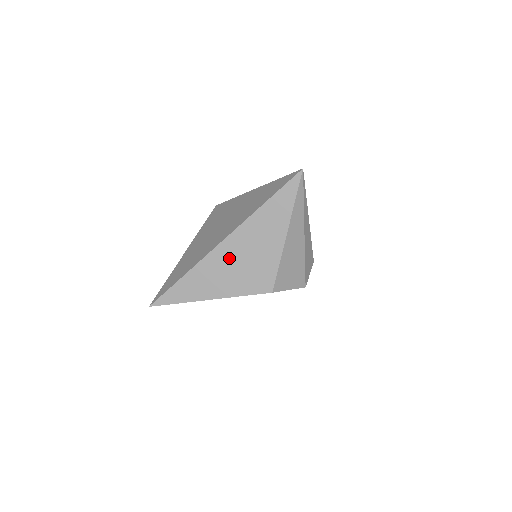
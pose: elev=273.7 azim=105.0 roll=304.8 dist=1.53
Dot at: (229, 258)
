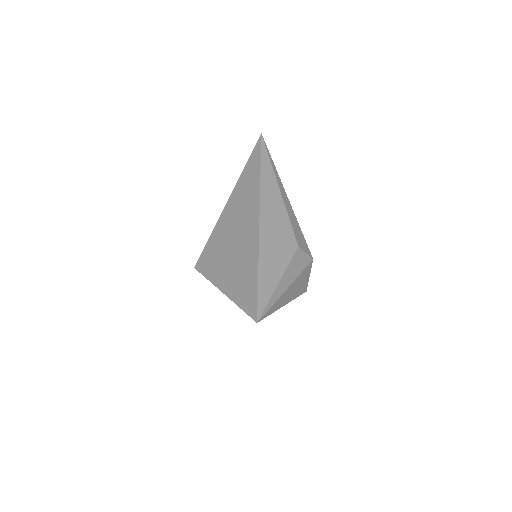
Dot at: occluded
